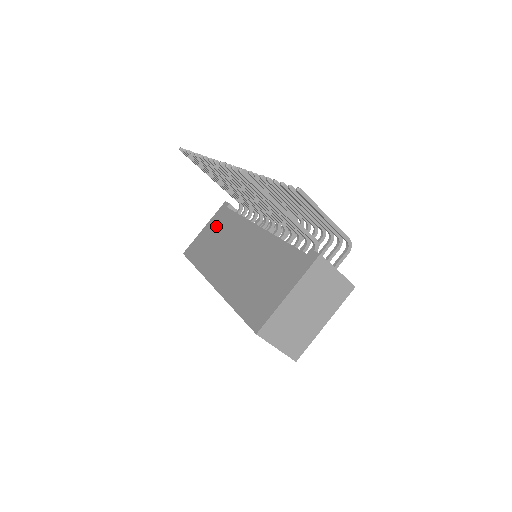
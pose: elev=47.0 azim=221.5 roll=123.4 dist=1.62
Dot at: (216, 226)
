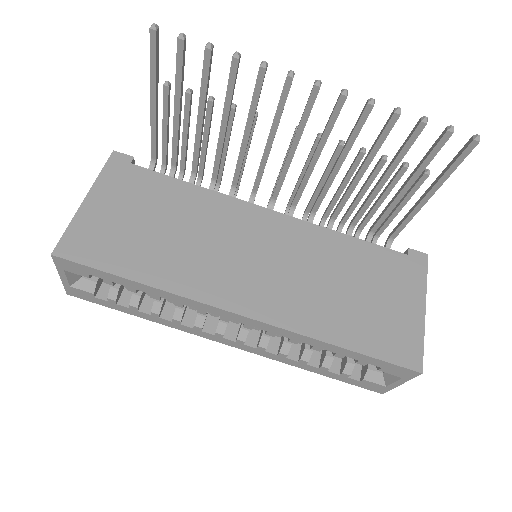
Dot at: (134, 199)
